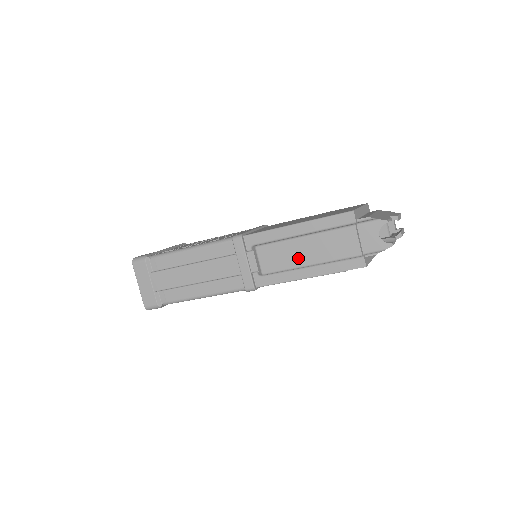
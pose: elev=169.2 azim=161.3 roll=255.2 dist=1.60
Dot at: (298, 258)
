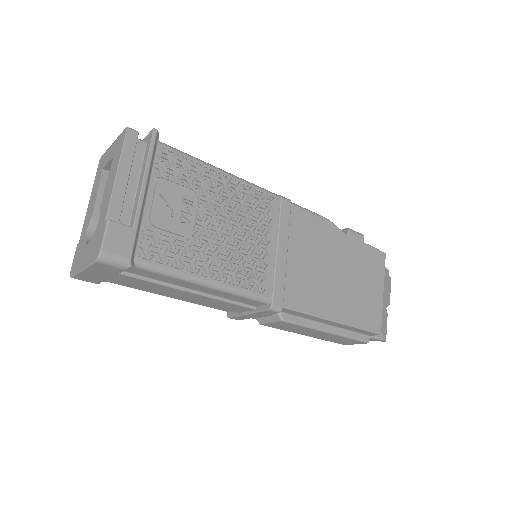
Dot at: (304, 333)
